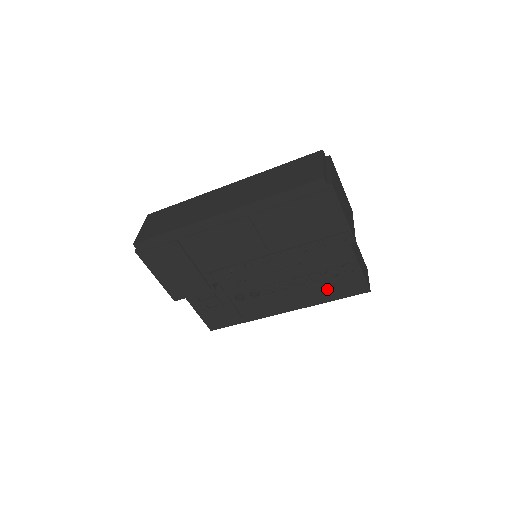
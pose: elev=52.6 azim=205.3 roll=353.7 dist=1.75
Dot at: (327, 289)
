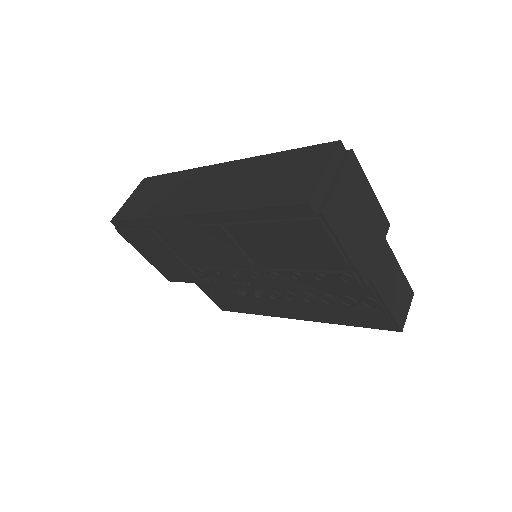
Dot at: (344, 314)
